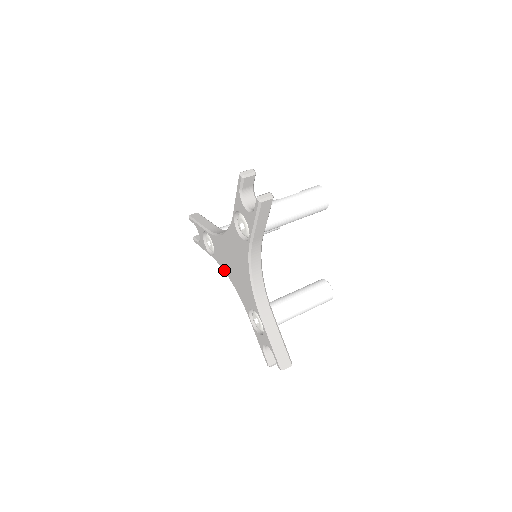
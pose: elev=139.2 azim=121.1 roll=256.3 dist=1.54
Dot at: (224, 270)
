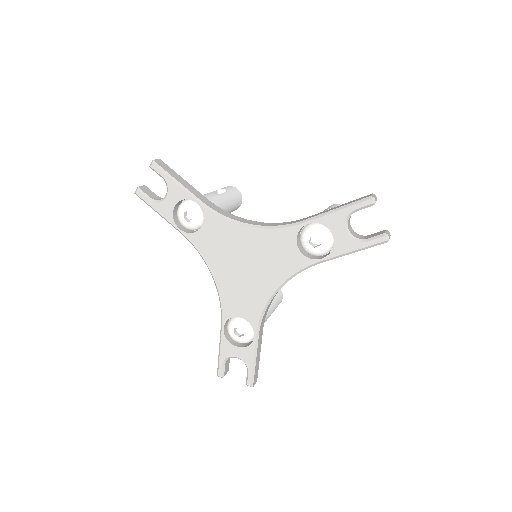
Dot at: (206, 259)
